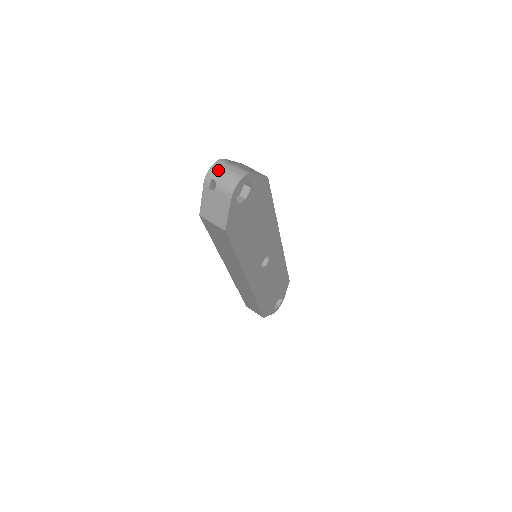
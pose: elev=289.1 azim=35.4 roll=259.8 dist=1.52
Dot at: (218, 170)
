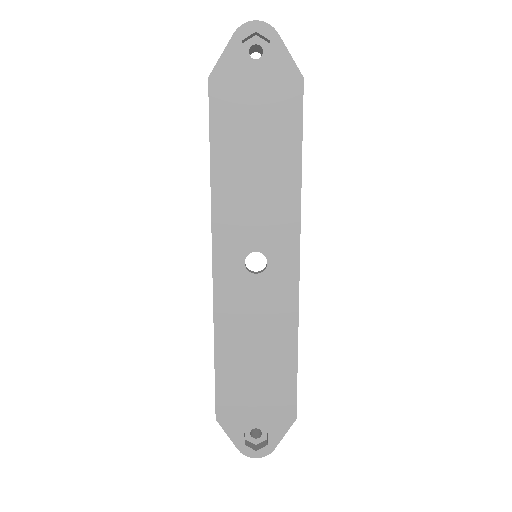
Dot at: occluded
